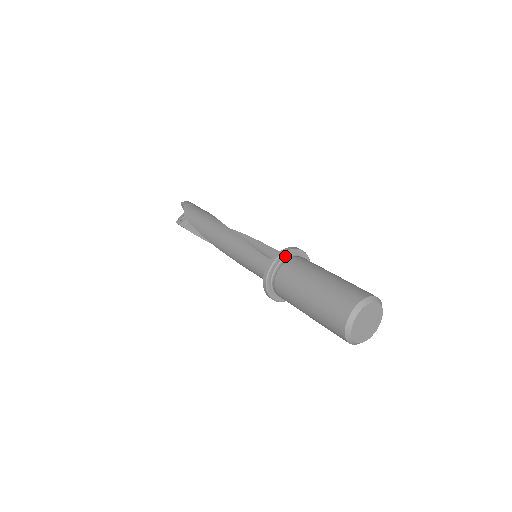
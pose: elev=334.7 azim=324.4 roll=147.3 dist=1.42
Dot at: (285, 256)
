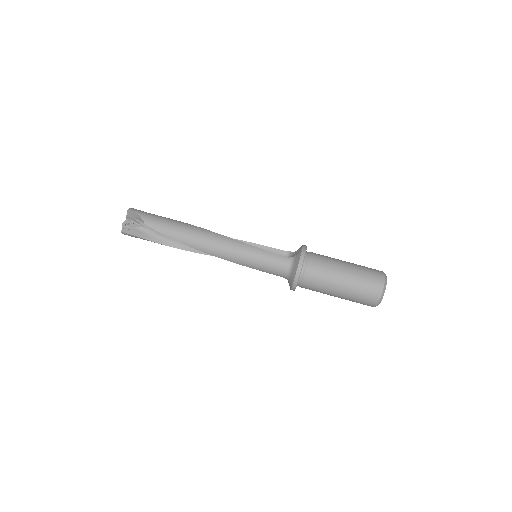
Dot at: (305, 253)
